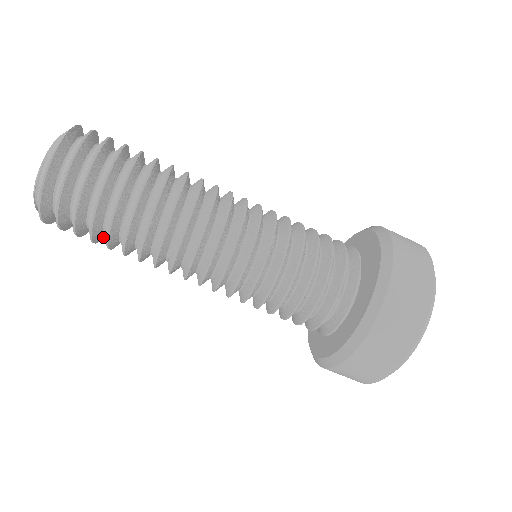
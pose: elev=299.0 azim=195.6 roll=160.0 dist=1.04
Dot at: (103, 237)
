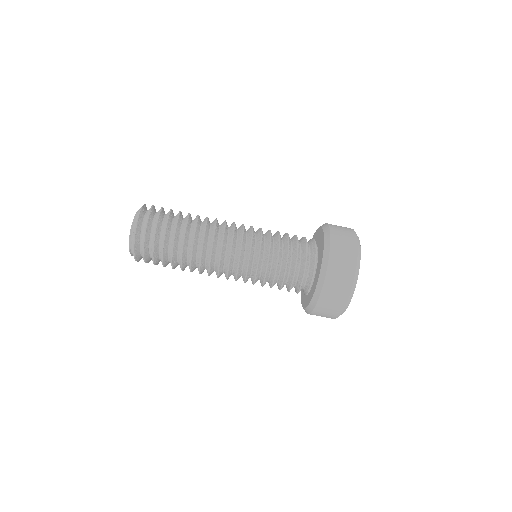
Dot at: (167, 261)
